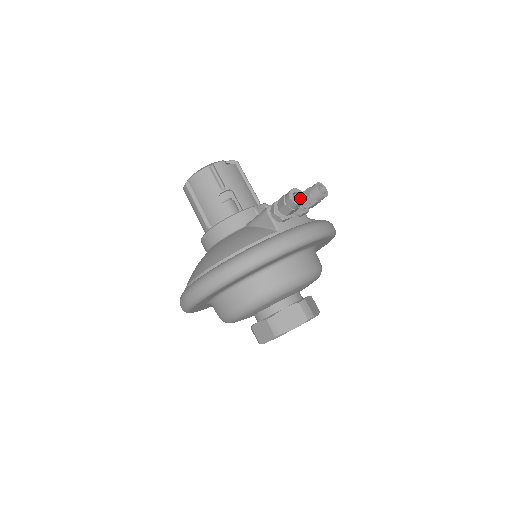
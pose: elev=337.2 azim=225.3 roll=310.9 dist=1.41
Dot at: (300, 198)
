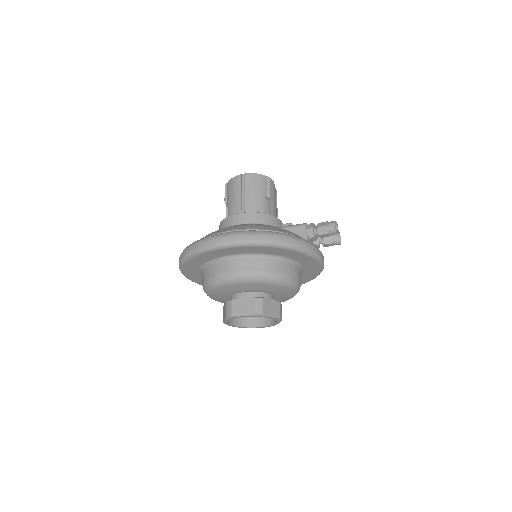
Dot at: occluded
